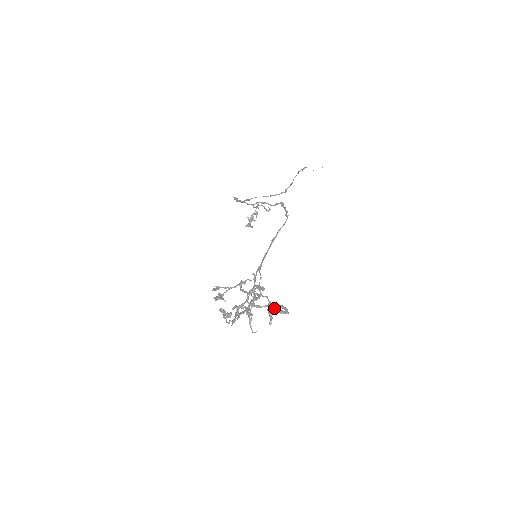
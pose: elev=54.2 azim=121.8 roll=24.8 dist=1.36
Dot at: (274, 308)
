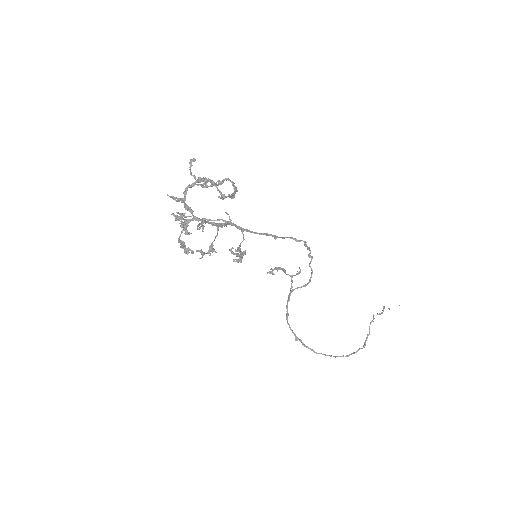
Dot at: (225, 197)
